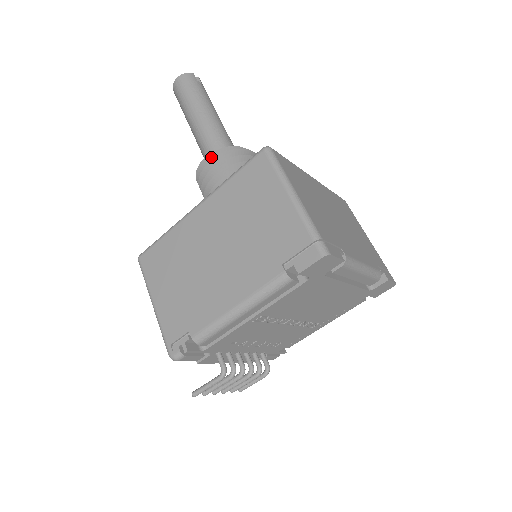
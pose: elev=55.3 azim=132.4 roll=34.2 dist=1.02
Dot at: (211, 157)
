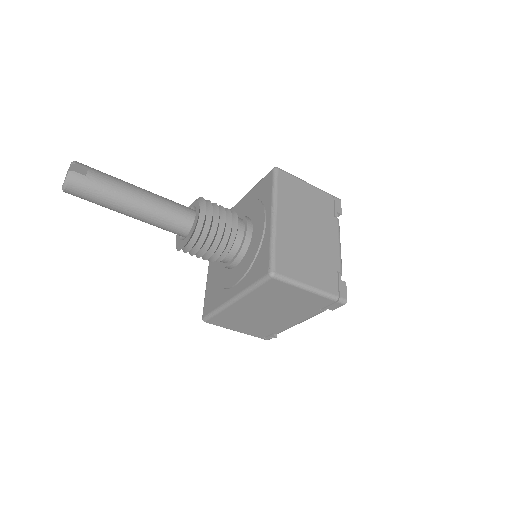
Dot at: (187, 244)
